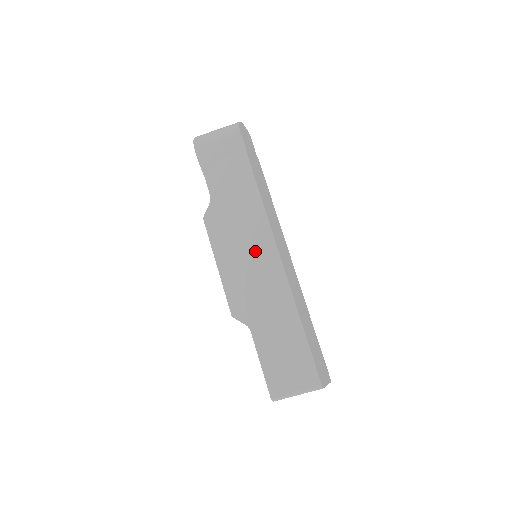
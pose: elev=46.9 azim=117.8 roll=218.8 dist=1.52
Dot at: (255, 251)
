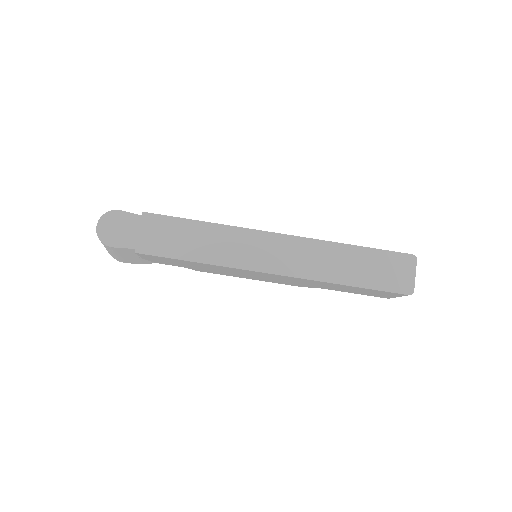
Dot at: (252, 274)
